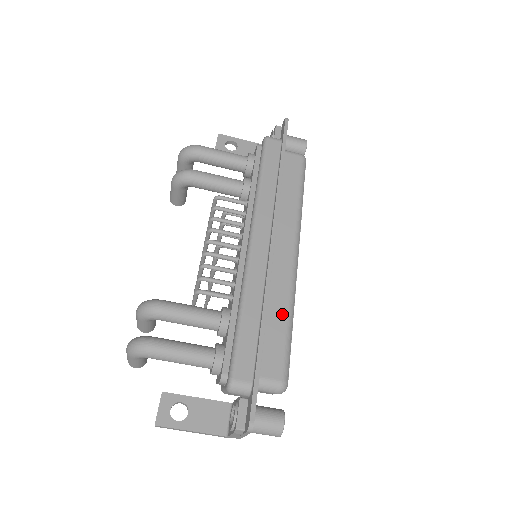
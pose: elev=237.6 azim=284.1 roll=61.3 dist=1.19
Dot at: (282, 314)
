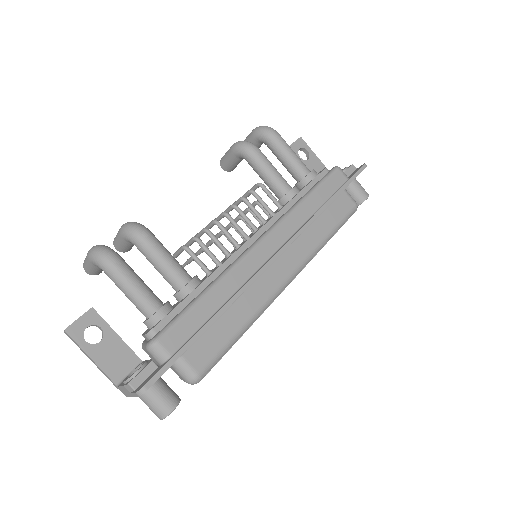
Dot at: (241, 318)
